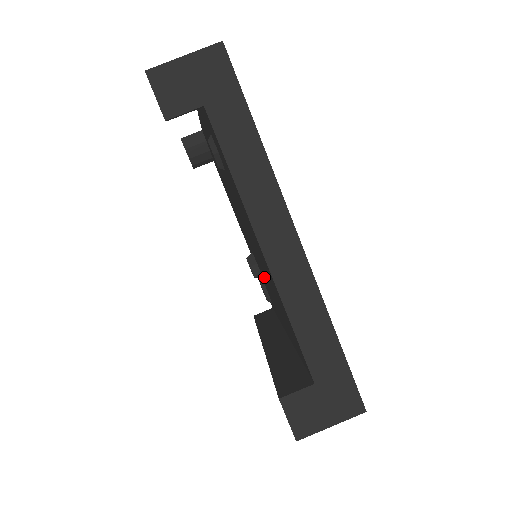
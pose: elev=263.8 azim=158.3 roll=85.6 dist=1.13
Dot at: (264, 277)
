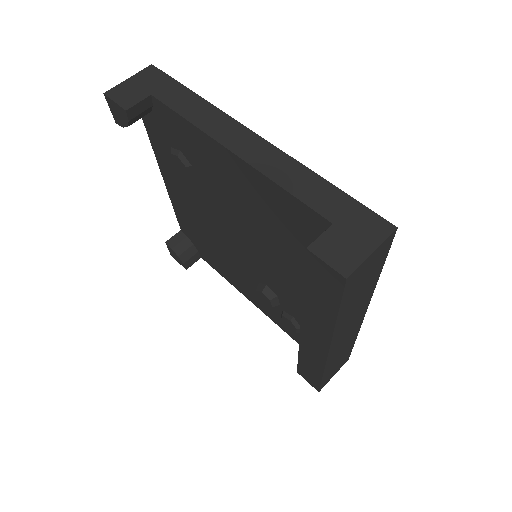
Dot at: (271, 268)
